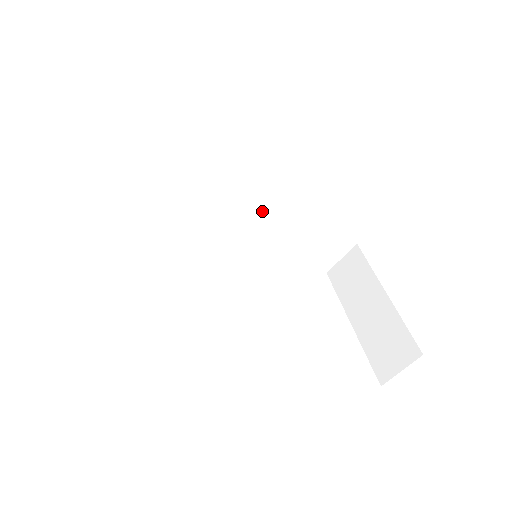
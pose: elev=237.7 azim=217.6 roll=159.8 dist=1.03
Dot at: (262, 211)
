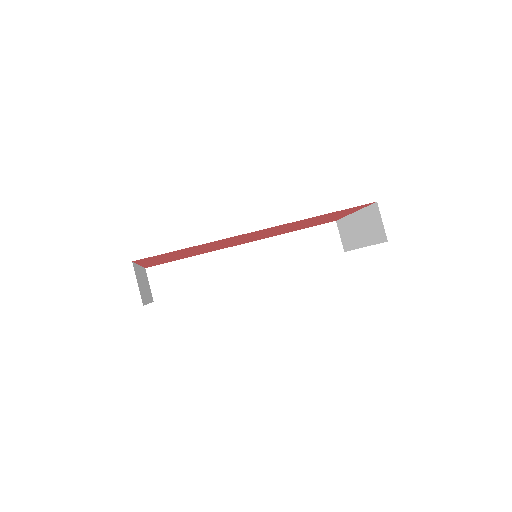
Dot at: (263, 253)
